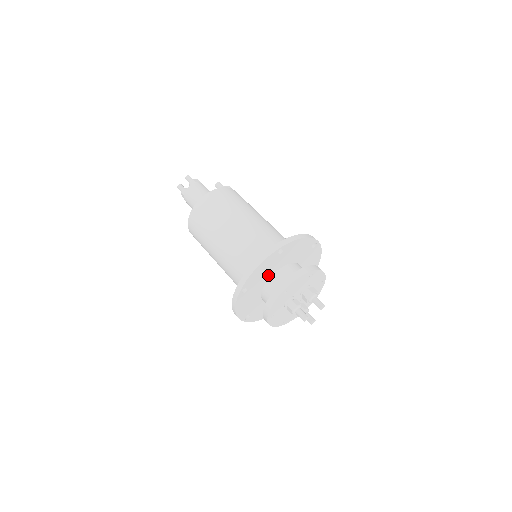
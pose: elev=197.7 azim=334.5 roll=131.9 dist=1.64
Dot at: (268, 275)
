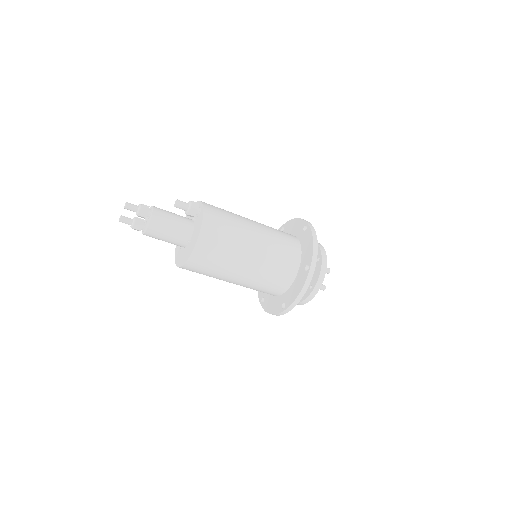
Dot at: occluded
